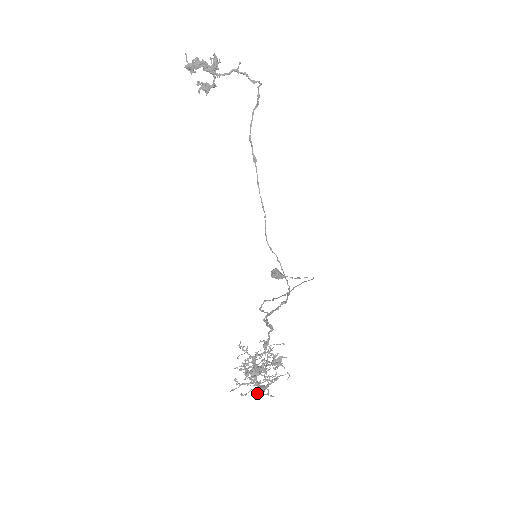
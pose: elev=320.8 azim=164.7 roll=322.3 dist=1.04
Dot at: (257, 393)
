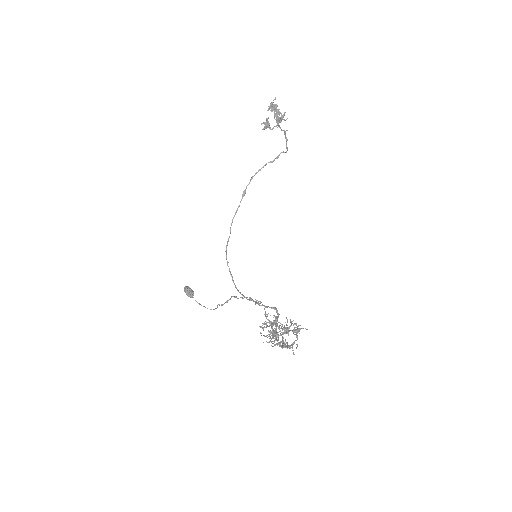
Dot at: occluded
